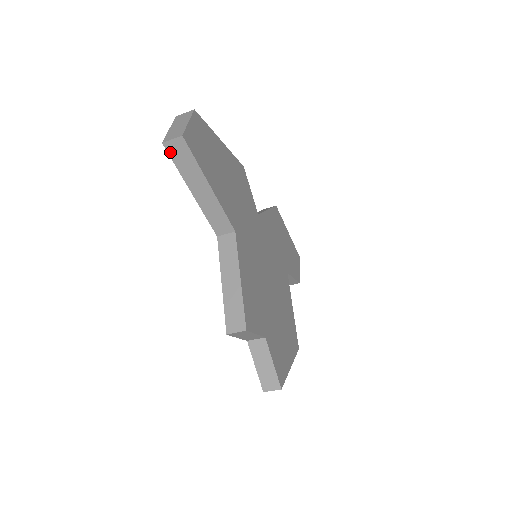
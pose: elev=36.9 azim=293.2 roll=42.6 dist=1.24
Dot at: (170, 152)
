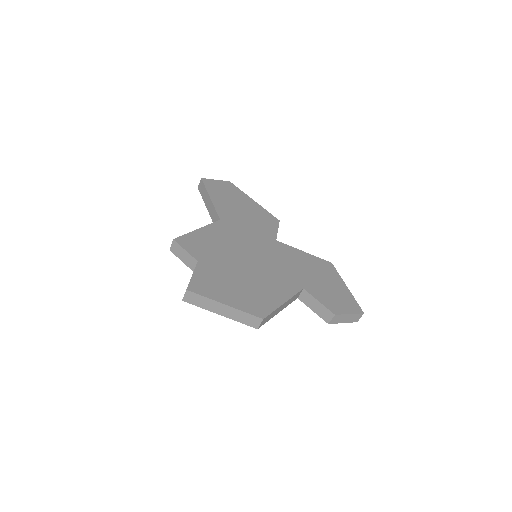
Dot at: (200, 190)
